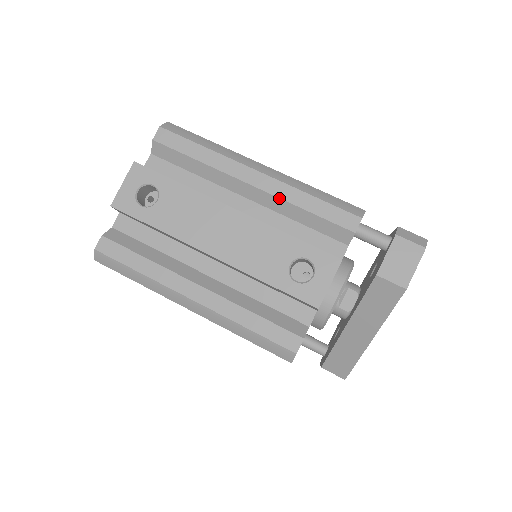
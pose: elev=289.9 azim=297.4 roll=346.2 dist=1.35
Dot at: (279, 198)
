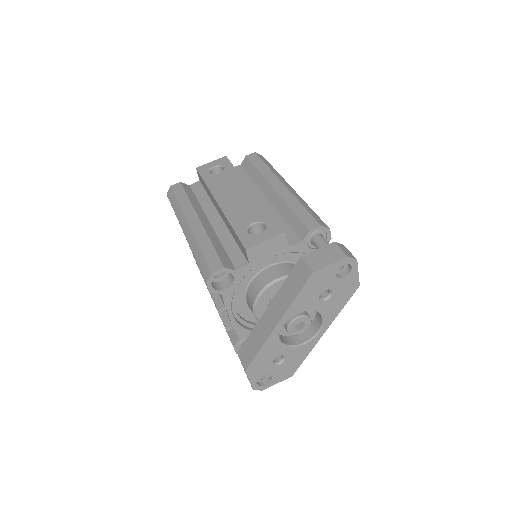
Dot at: (282, 199)
